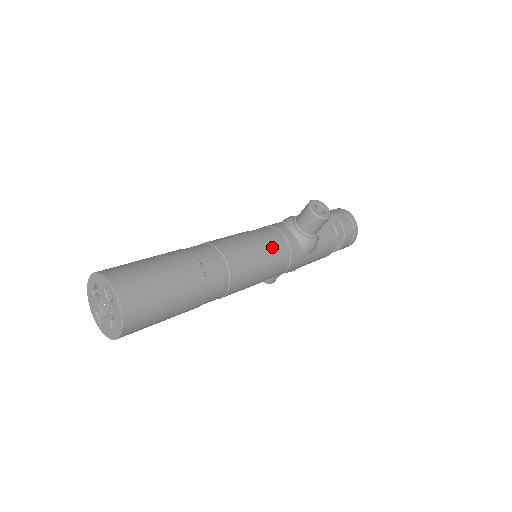
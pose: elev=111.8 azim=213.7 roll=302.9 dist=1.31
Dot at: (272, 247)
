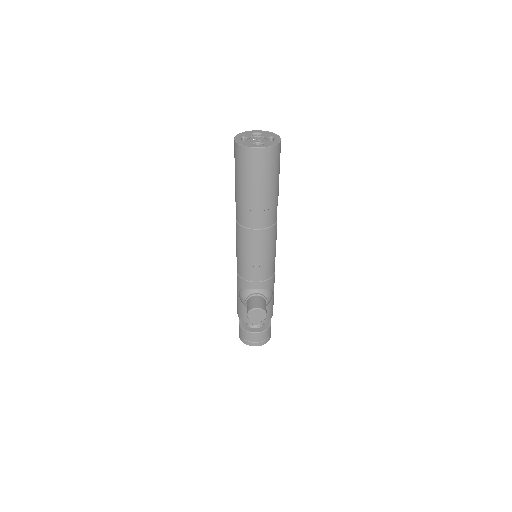
Dot at: occluded
